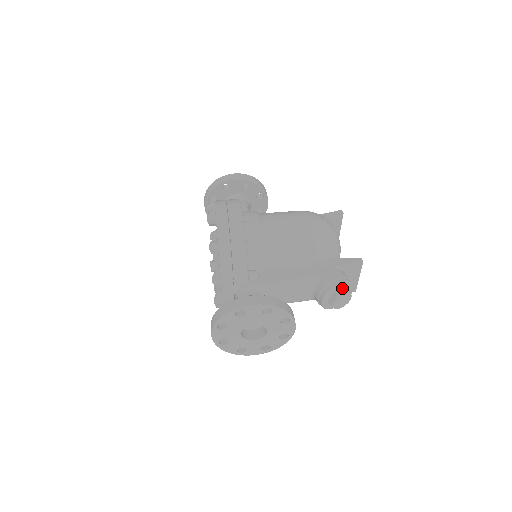
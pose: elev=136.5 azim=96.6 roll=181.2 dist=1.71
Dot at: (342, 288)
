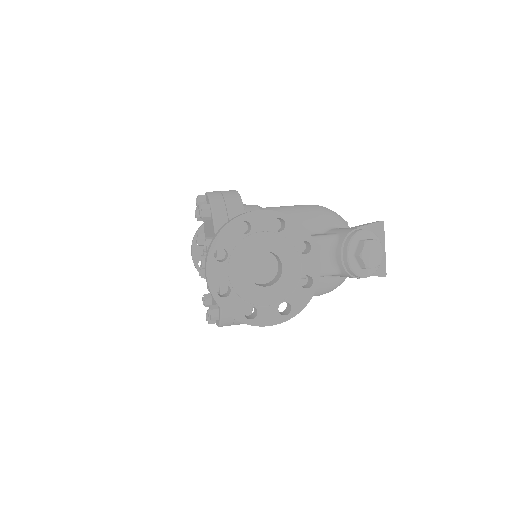
Dot at: (368, 239)
